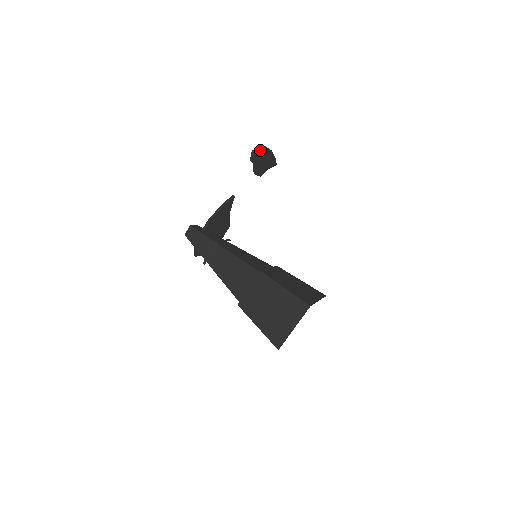
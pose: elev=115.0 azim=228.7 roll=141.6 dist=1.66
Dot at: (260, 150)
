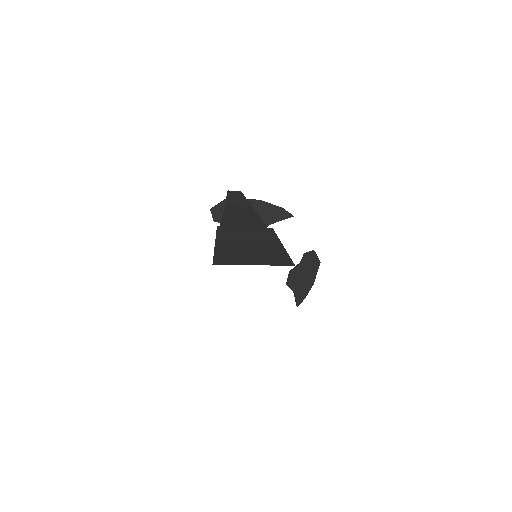
Dot at: (315, 262)
